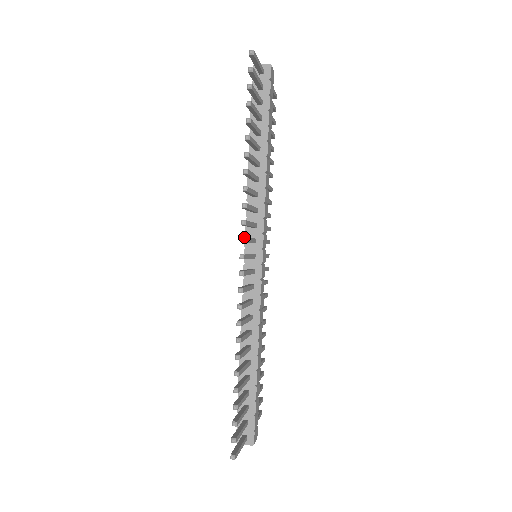
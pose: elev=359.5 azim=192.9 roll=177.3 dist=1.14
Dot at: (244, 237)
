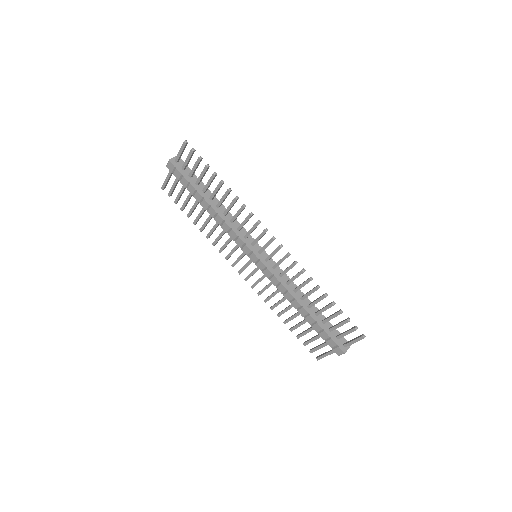
Dot at: (266, 228)
